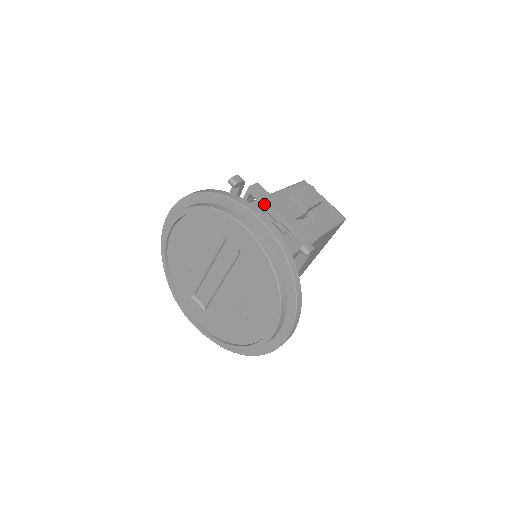
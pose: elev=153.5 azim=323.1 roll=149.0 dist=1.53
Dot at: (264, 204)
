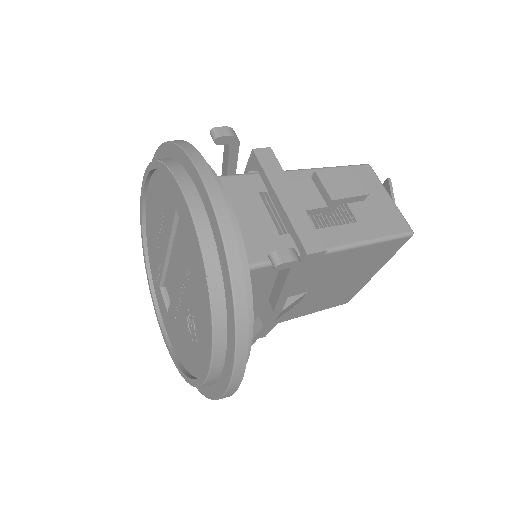
Dot at: (264, 179)
